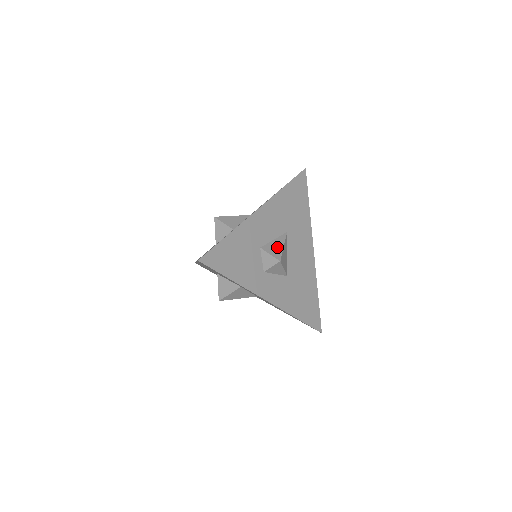
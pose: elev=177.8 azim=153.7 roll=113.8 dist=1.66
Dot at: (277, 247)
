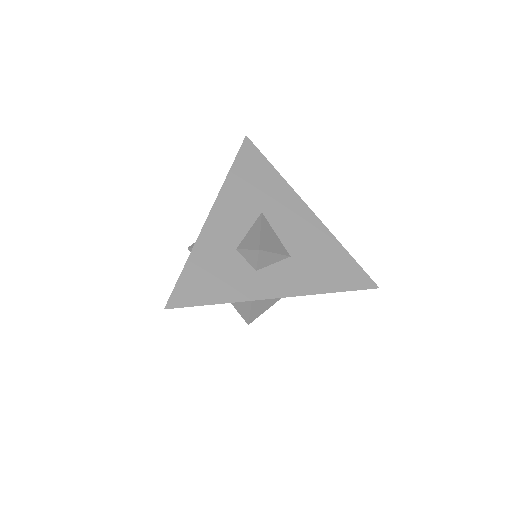
Dot at: (253, 236)
